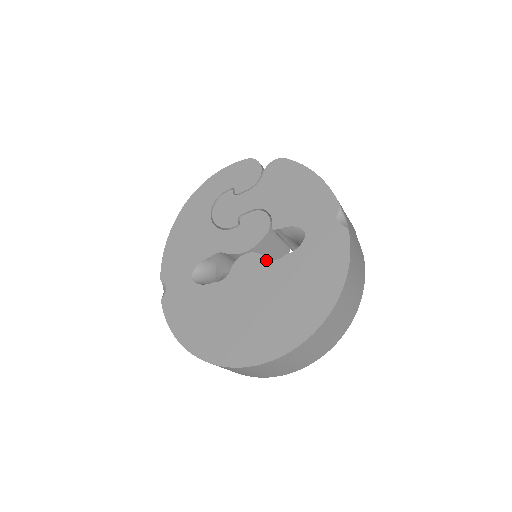
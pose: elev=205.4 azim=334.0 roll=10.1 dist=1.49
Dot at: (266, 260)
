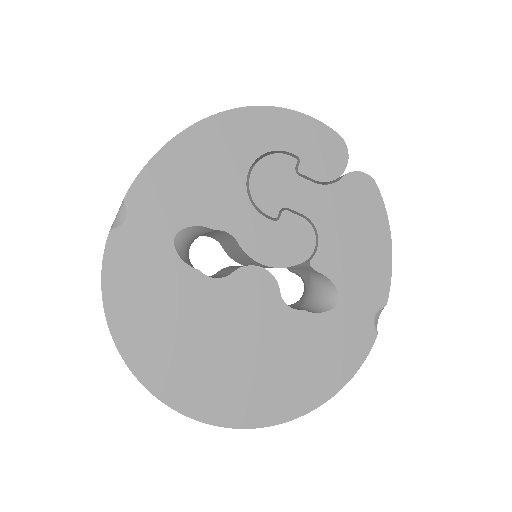
Dot at: (280, 298)
